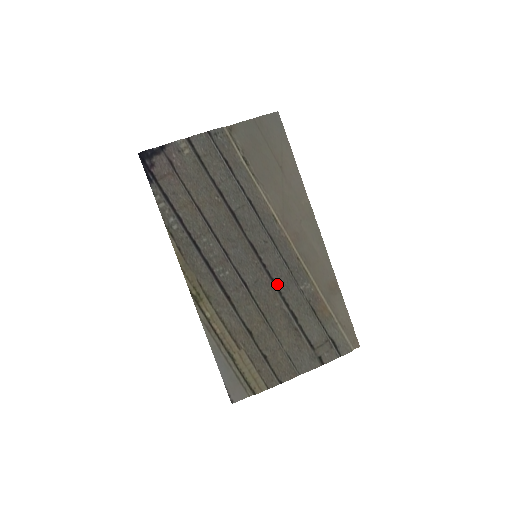
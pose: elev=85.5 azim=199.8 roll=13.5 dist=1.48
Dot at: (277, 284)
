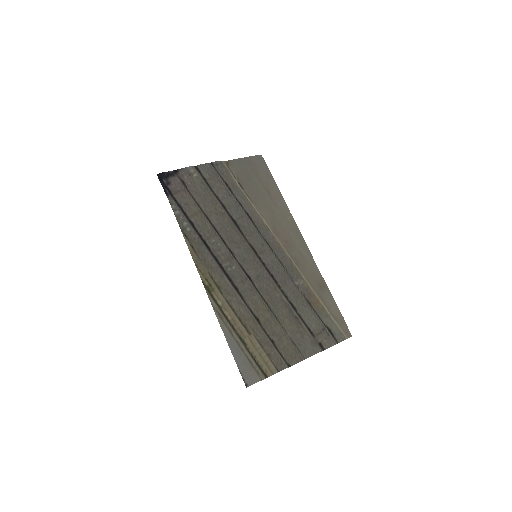
Dot at: (276, 279)
